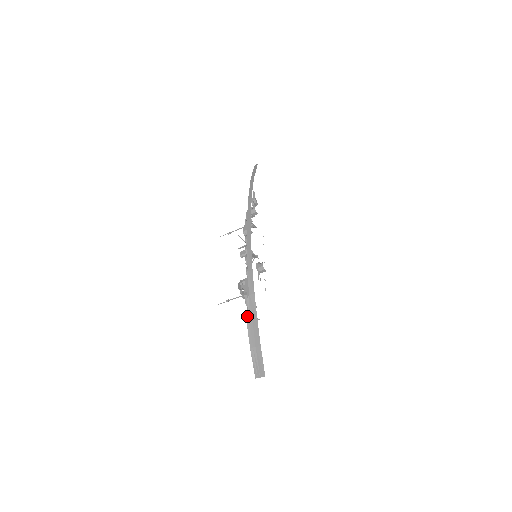
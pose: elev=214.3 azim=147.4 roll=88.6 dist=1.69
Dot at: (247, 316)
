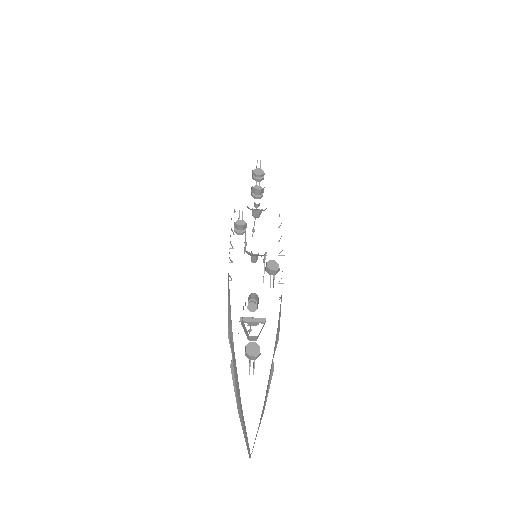
Dot at: (231, 360)
